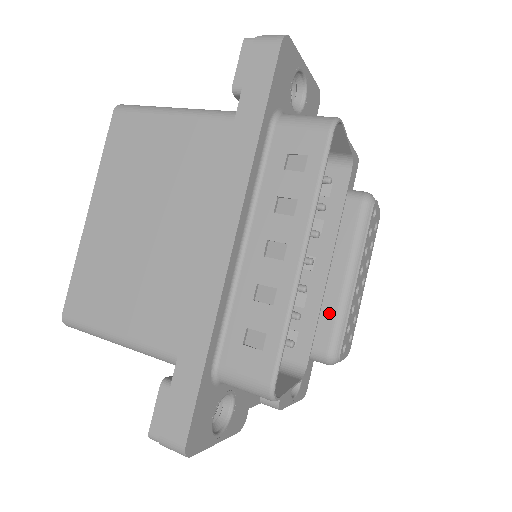
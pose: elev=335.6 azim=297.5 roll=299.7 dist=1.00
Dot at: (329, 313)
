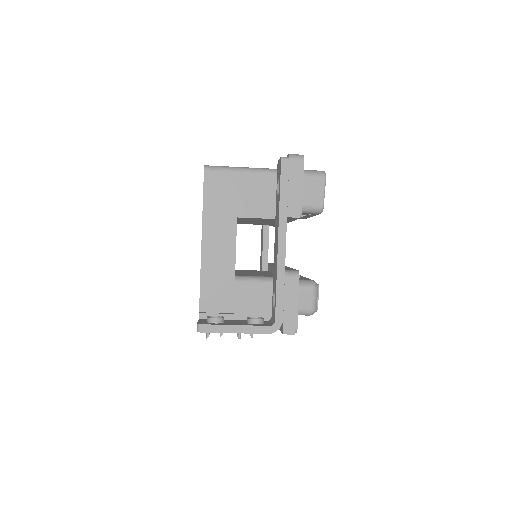
Dot at: occluded
